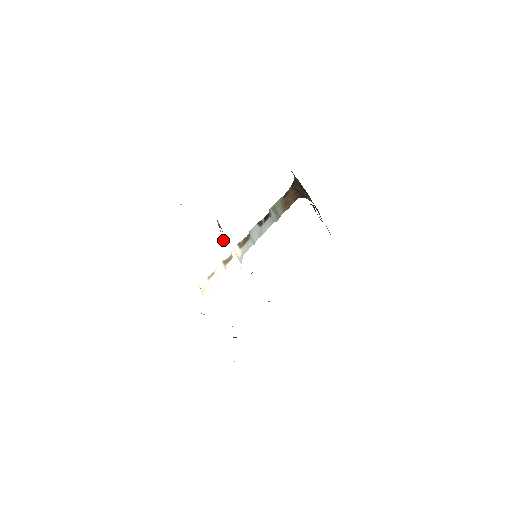
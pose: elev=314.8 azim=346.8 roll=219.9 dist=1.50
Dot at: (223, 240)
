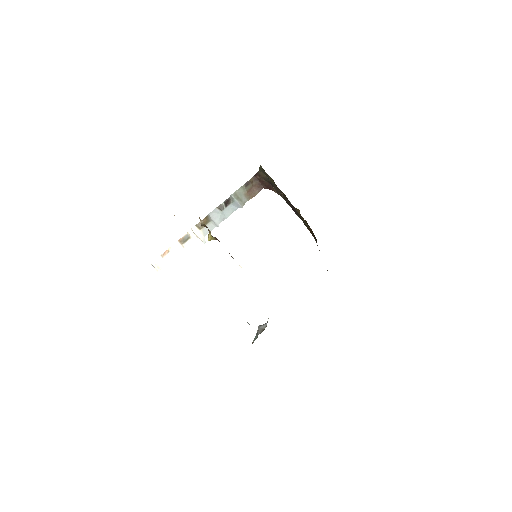
Dot at: (211, 239)
